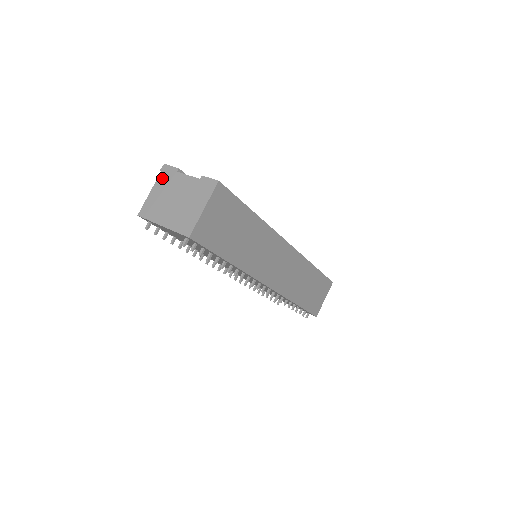
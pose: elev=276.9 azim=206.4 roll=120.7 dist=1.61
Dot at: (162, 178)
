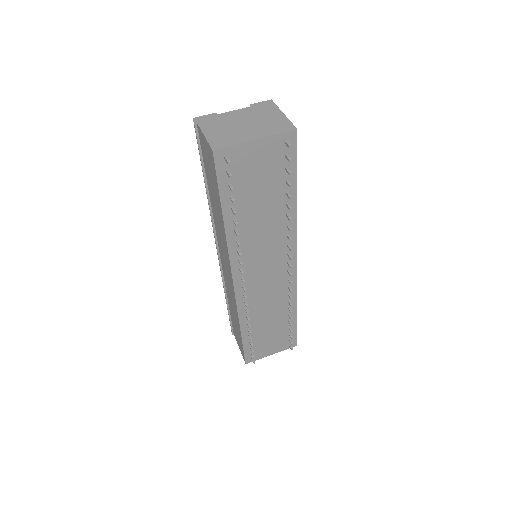
Dot at: (205, 123)
